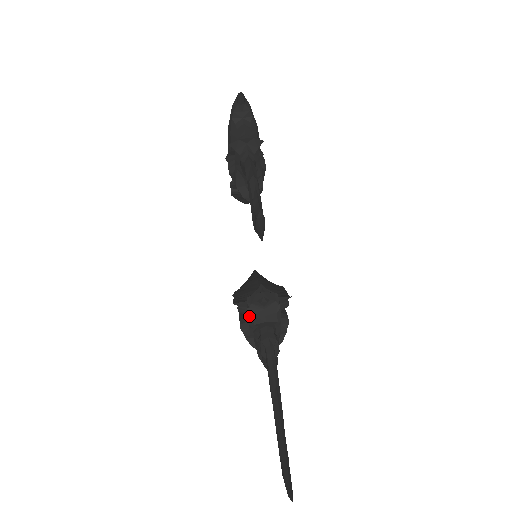
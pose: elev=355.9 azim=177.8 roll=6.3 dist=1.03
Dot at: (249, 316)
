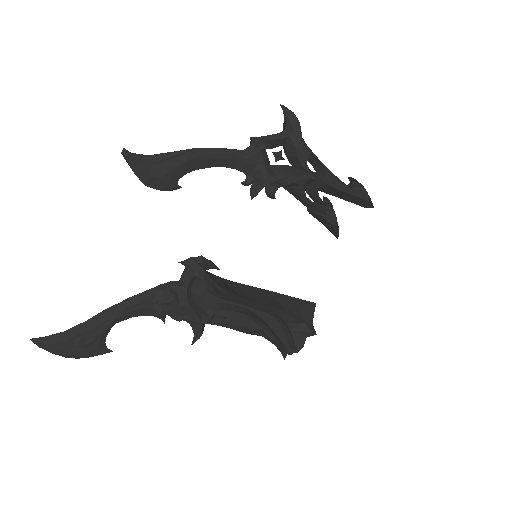
Dot at: occluded
